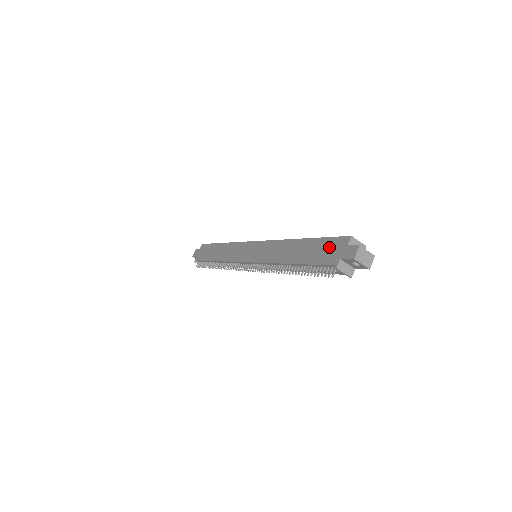
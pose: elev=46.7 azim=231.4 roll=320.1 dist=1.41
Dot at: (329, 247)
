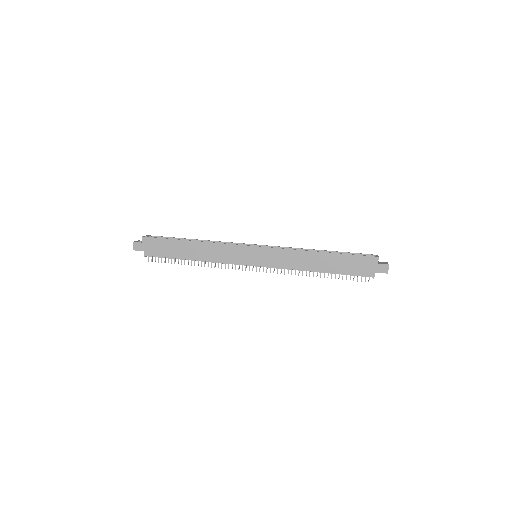
Dot at: (360, 263)
